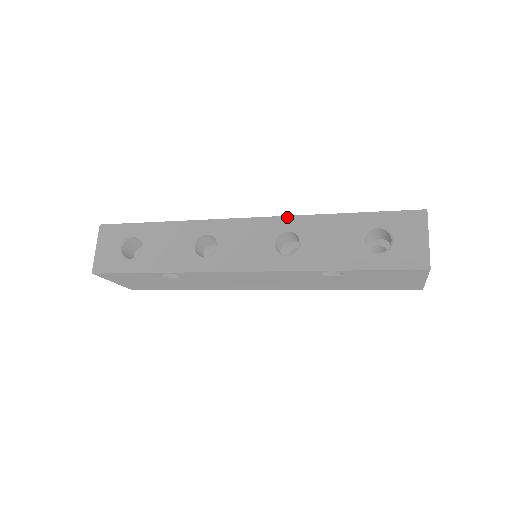
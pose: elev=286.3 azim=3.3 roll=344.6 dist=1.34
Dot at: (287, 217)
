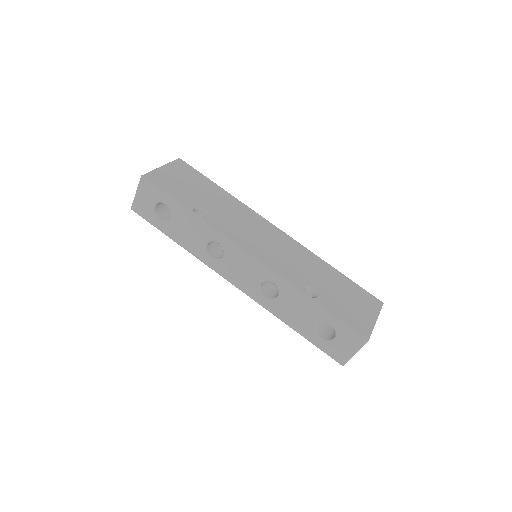
Dot at: (278, 276)
